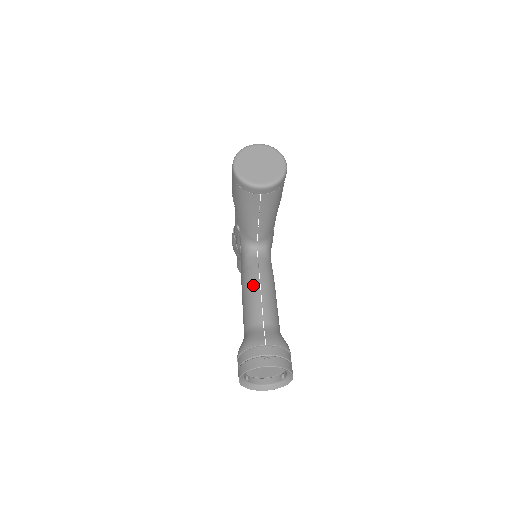
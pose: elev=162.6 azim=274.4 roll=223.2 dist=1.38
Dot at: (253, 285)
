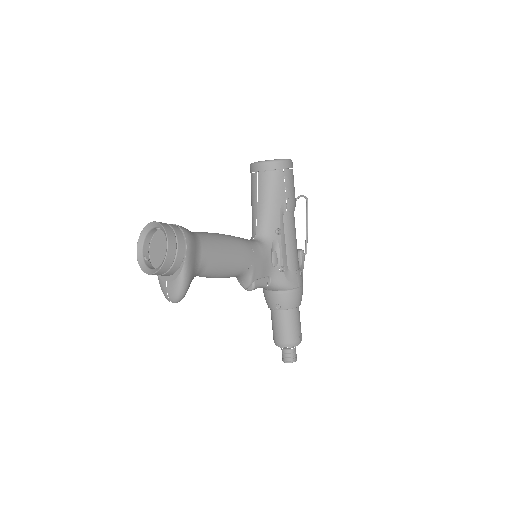
Dot at: occluded
